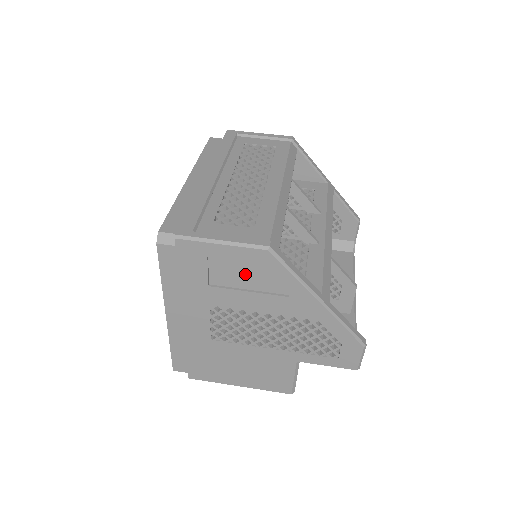
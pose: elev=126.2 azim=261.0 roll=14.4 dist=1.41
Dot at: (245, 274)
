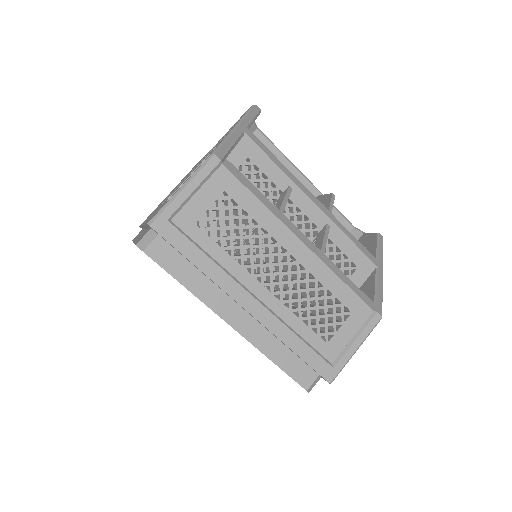
Dot at: occluded
